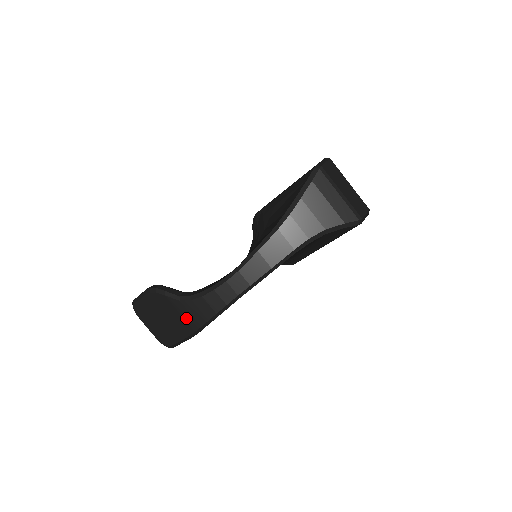
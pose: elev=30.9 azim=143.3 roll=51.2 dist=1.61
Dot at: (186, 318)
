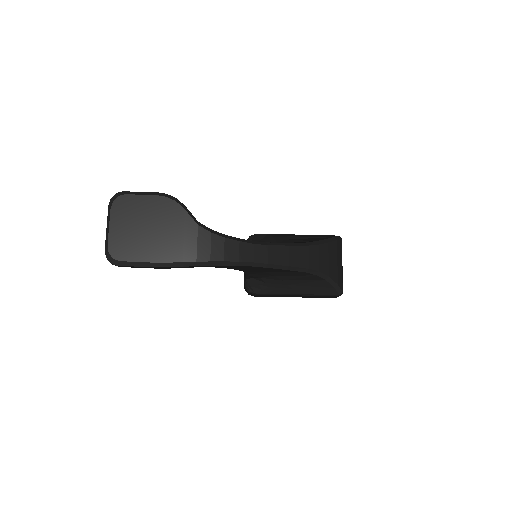
Dot at: (187, 243)
